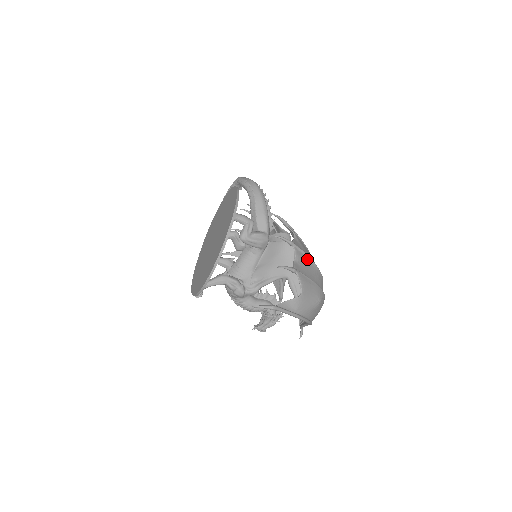
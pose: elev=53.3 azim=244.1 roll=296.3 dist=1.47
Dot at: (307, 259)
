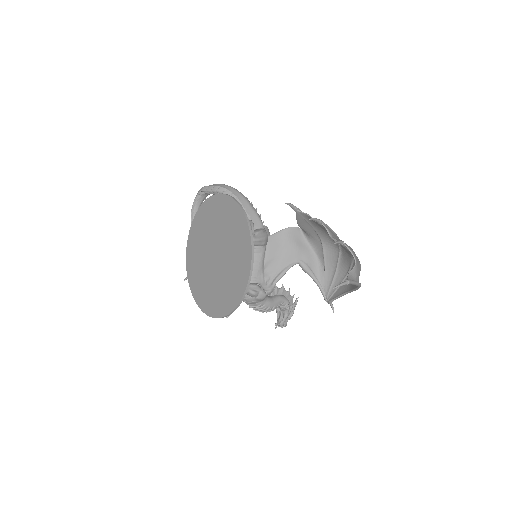
Dot at: (332, 232)
